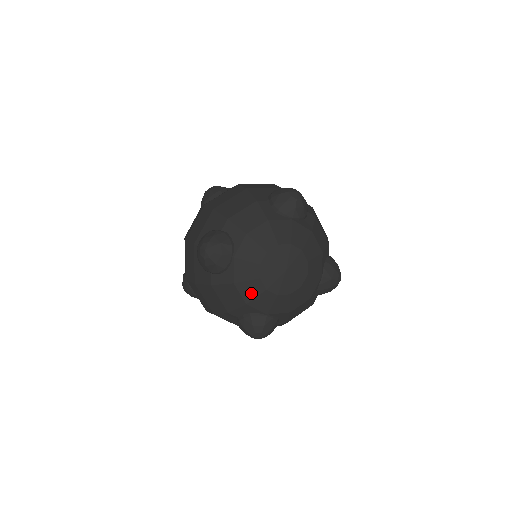
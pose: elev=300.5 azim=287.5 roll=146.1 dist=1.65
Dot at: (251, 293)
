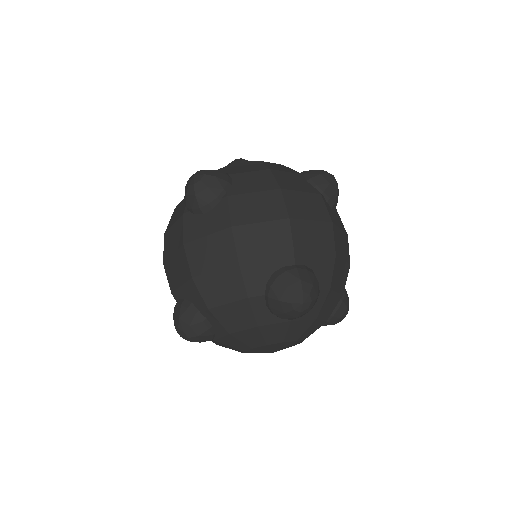
Dot at: occluded
